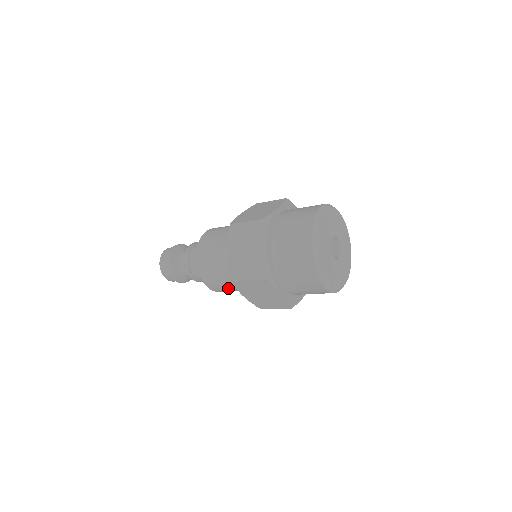
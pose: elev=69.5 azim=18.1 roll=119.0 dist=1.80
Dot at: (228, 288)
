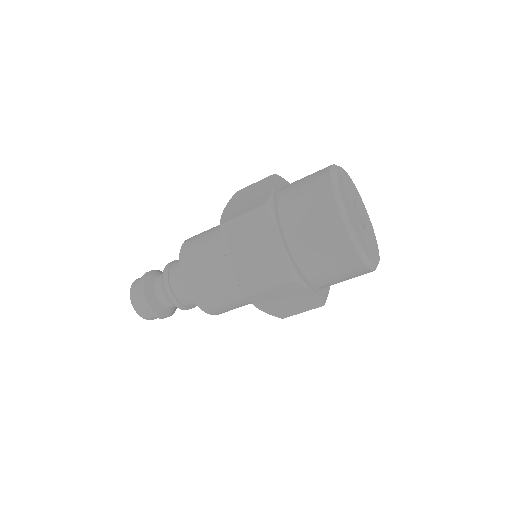
Dot at: (209, 277)
